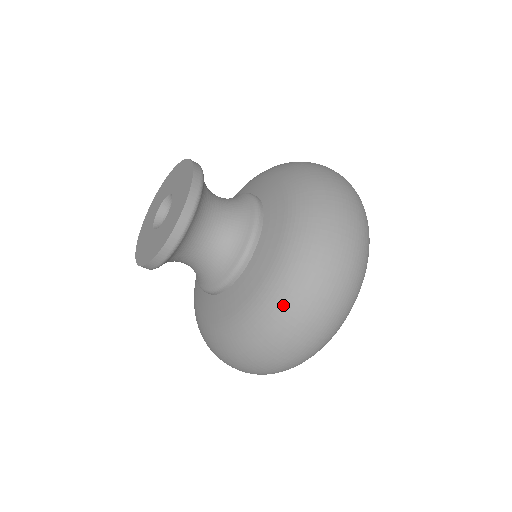
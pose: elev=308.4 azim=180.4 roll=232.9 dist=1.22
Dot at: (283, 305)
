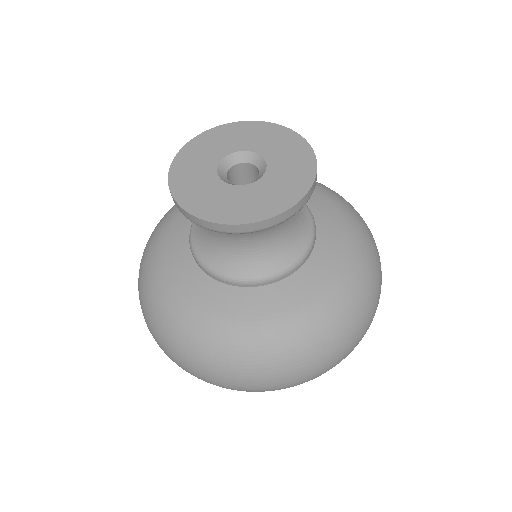
Dot at: (268, 355)
